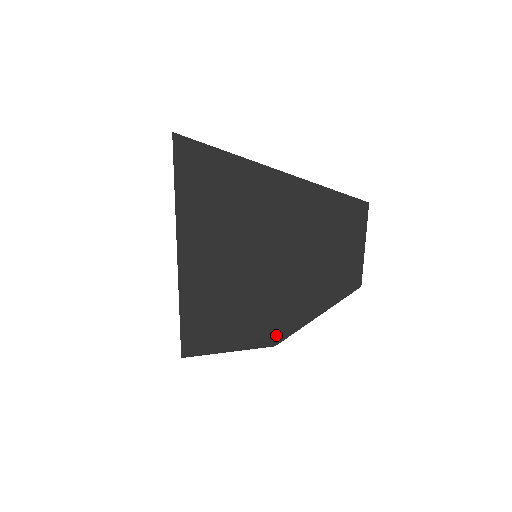
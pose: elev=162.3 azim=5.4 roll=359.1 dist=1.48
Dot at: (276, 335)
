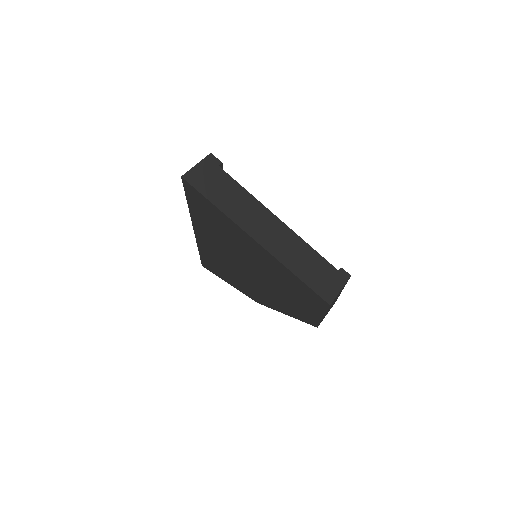
Dot at: (258, 300)
